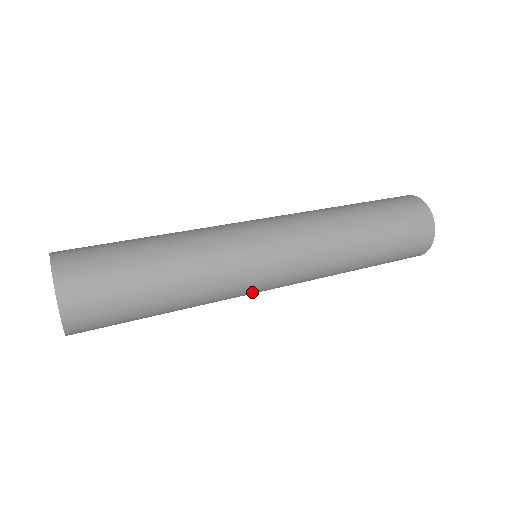
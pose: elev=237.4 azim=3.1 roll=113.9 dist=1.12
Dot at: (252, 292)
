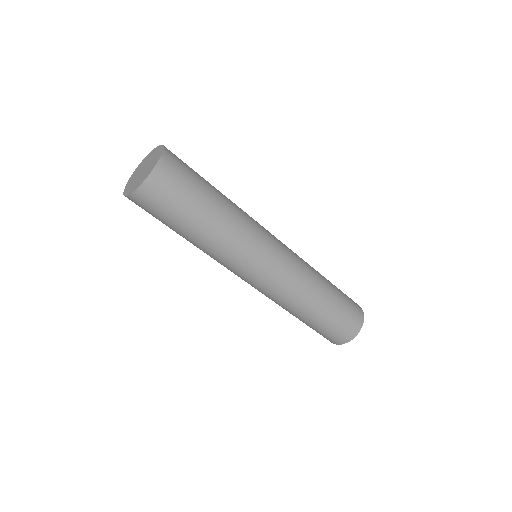
Dot at: occluded
